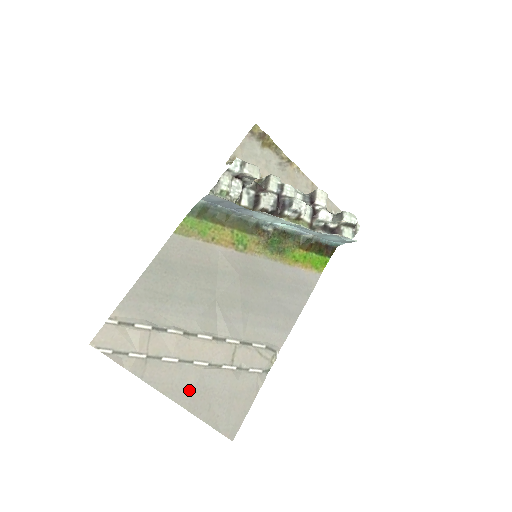
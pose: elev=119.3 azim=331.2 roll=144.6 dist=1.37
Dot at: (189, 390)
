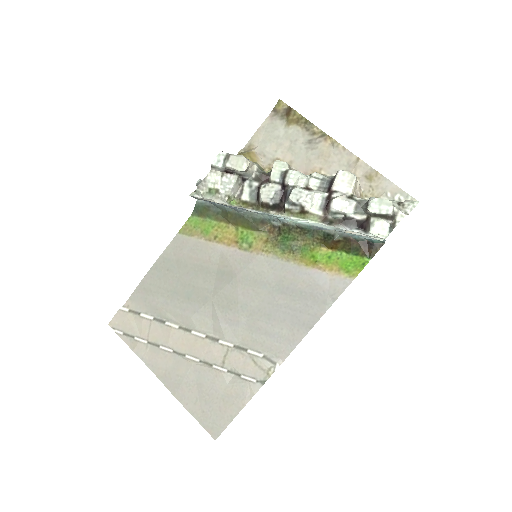
Dot at: (179, 380)
